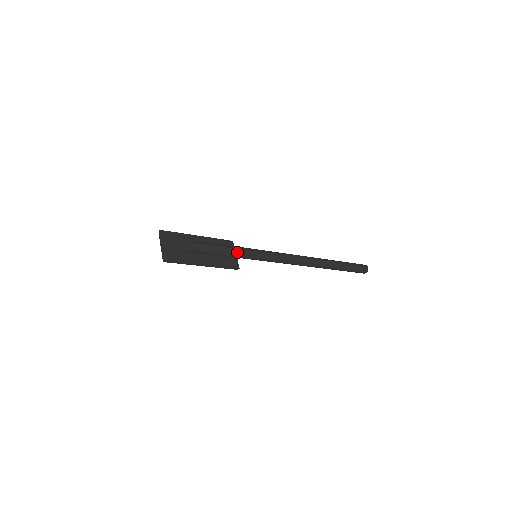
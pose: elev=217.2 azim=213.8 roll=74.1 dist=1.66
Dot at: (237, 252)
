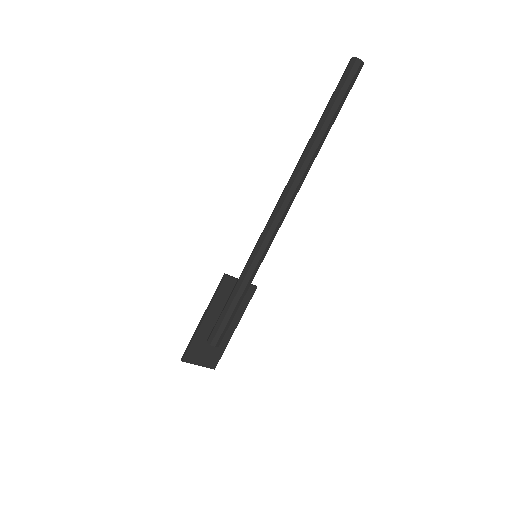
Dot at: (246, 291)
